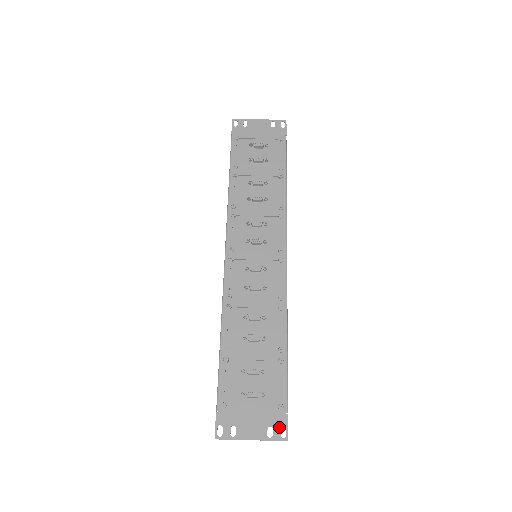
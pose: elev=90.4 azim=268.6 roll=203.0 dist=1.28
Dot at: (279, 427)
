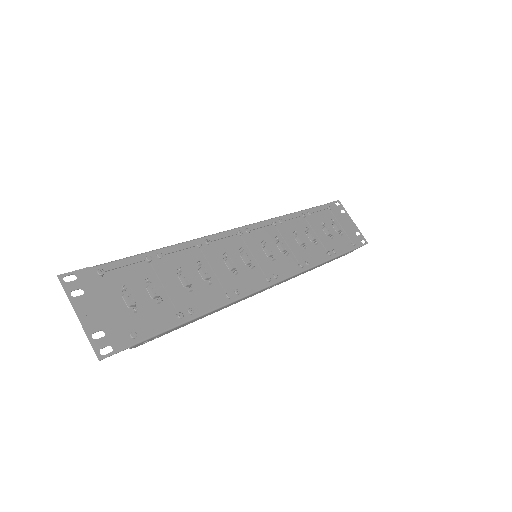
Dot at: (110, 343)
